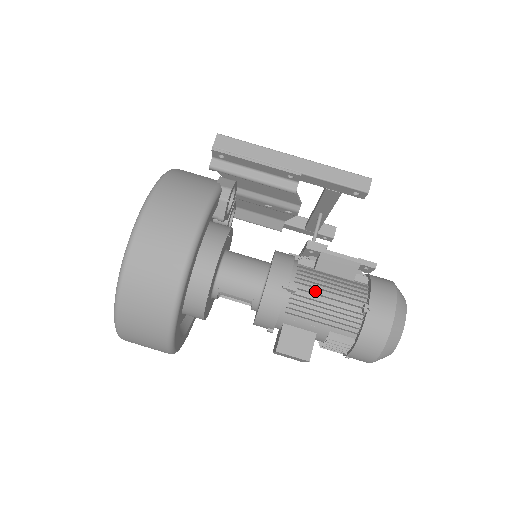
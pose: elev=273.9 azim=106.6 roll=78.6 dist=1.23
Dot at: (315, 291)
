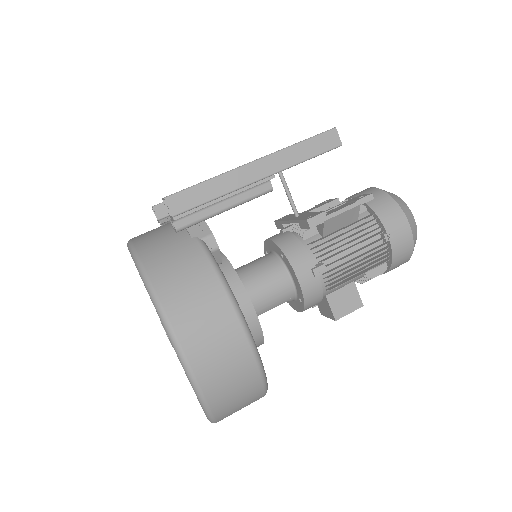
Dot at: (339, 256)
